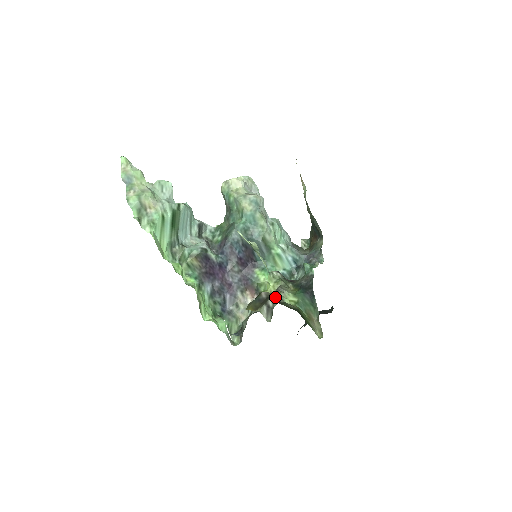
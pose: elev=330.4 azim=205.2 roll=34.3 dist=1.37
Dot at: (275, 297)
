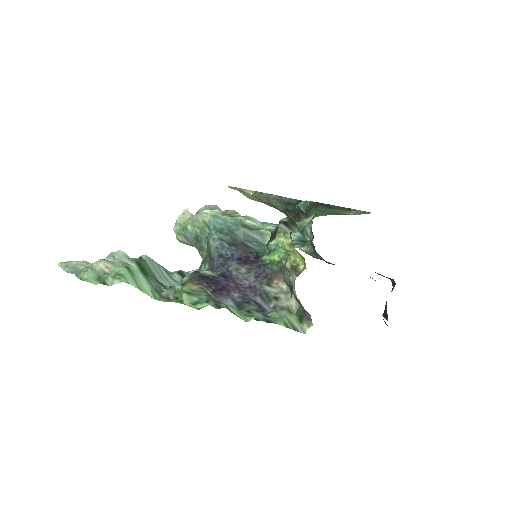
Dot at: occluded
